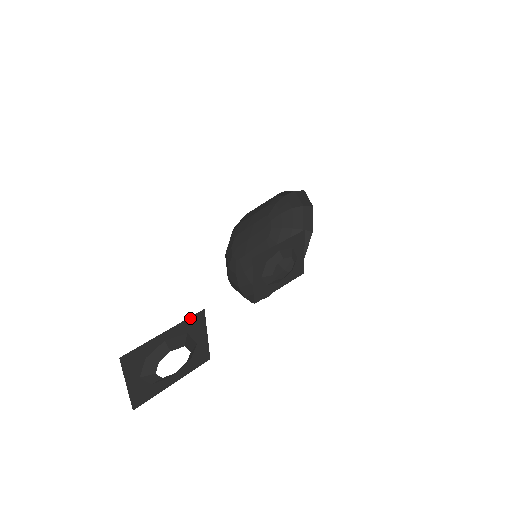
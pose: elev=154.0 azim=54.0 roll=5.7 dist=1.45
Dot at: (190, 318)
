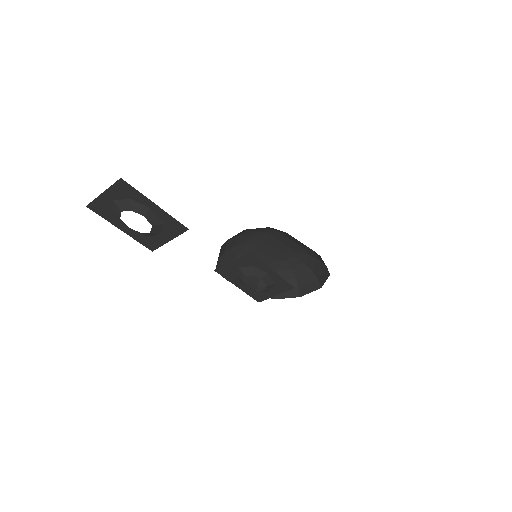
Dot at: (177, 221)
